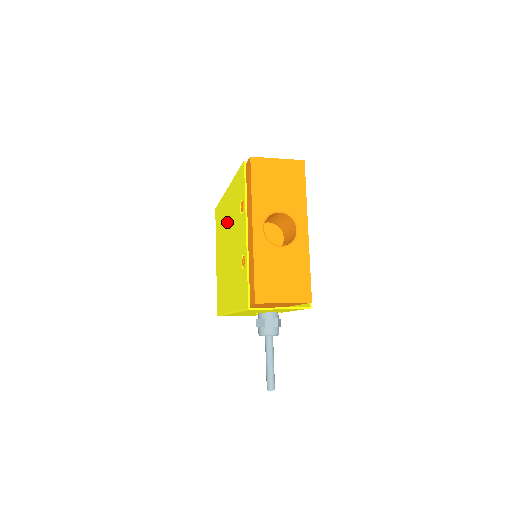
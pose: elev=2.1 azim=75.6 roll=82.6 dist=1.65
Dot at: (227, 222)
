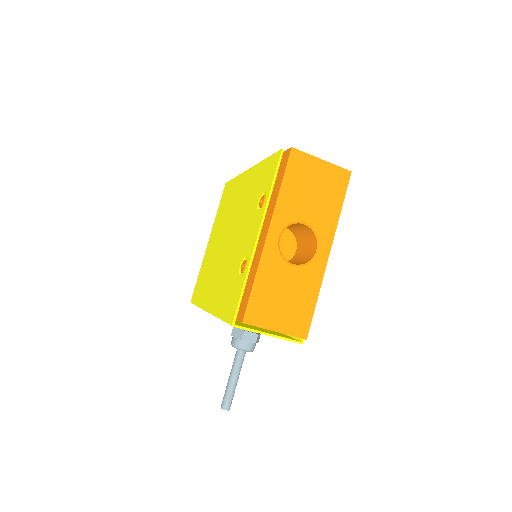
Dot at: (236, 207)
